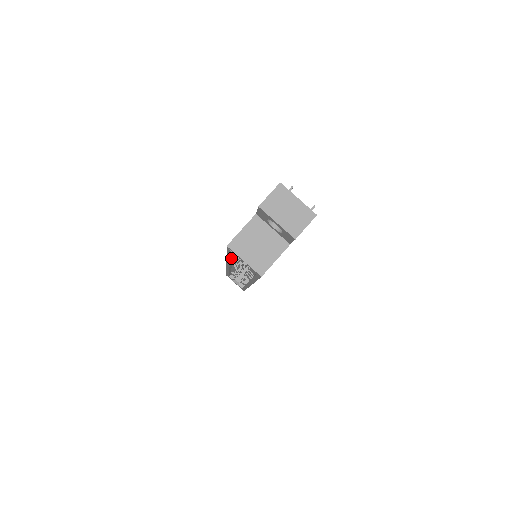
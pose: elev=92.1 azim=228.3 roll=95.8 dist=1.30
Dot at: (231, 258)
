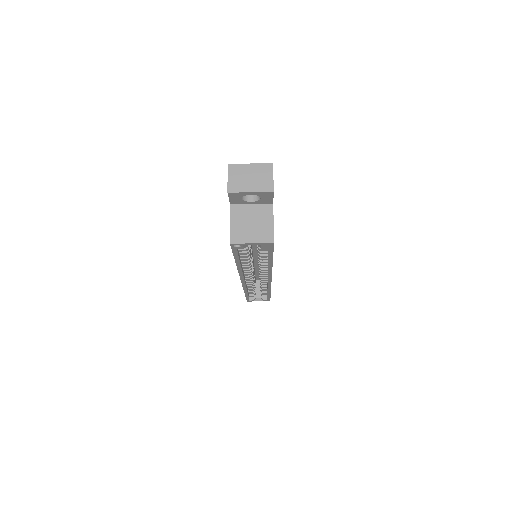
Dot at: (240, 263)
